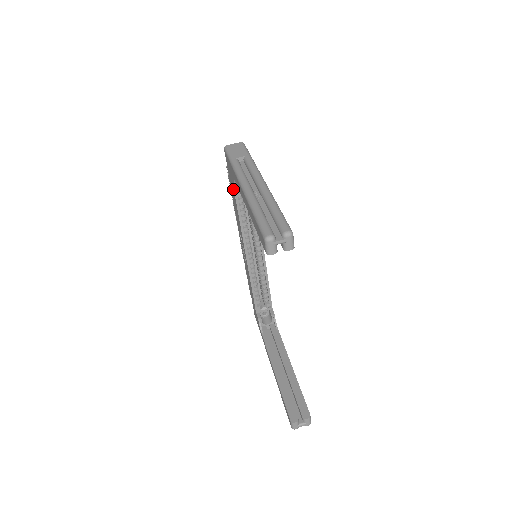
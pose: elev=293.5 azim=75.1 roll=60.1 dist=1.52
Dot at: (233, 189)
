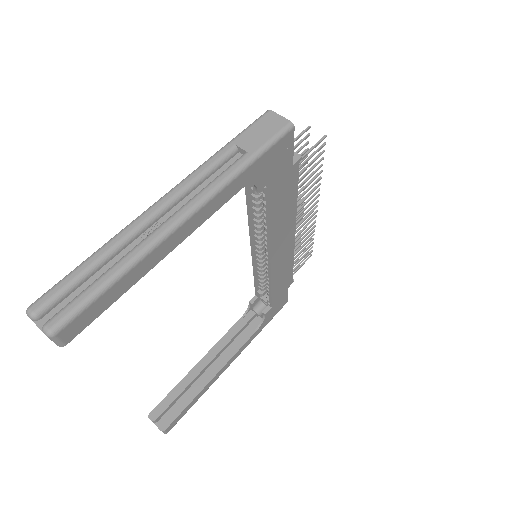
Dot at: occluded
